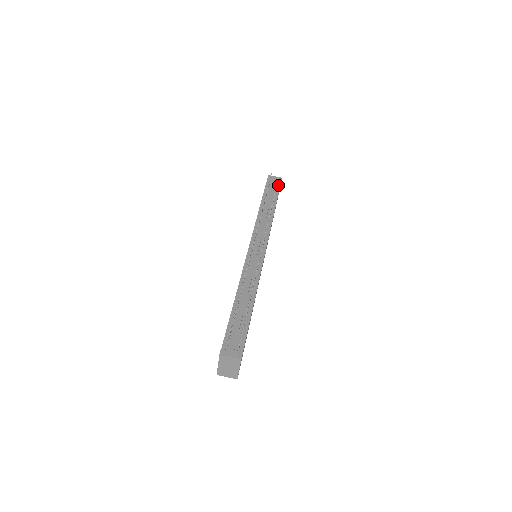
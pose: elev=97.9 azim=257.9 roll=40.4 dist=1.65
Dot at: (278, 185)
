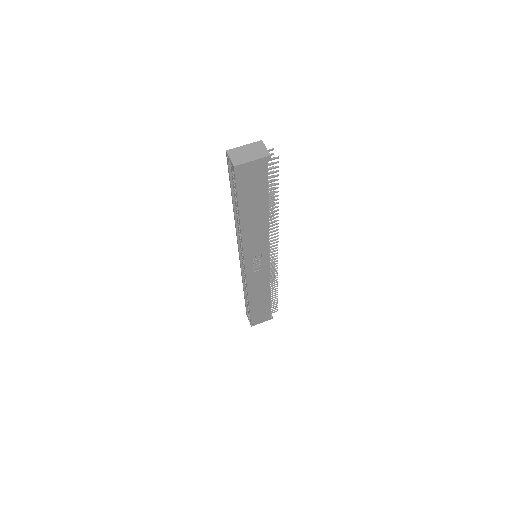
Dot at: occluded
